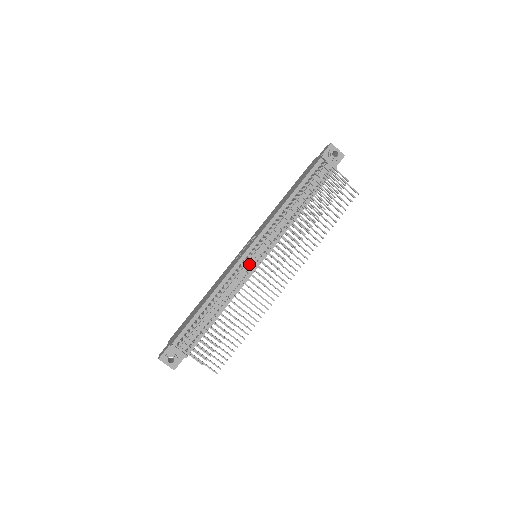
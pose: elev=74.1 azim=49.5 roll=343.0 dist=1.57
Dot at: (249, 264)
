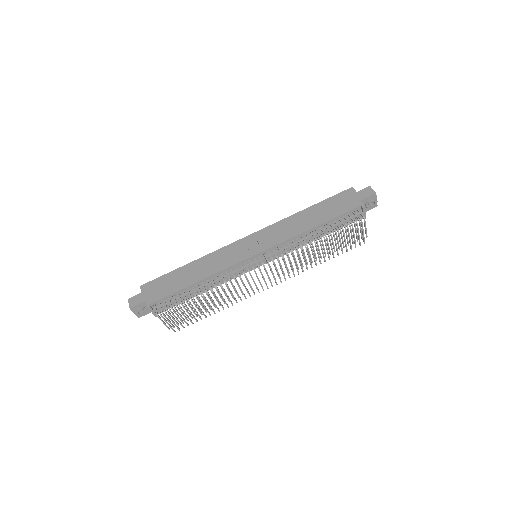
Dot at: (249, 267)
